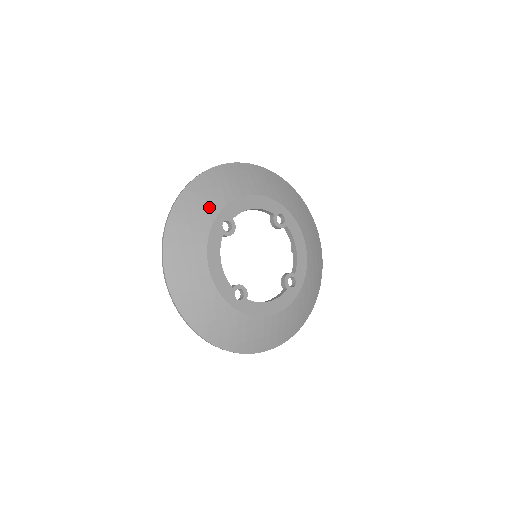
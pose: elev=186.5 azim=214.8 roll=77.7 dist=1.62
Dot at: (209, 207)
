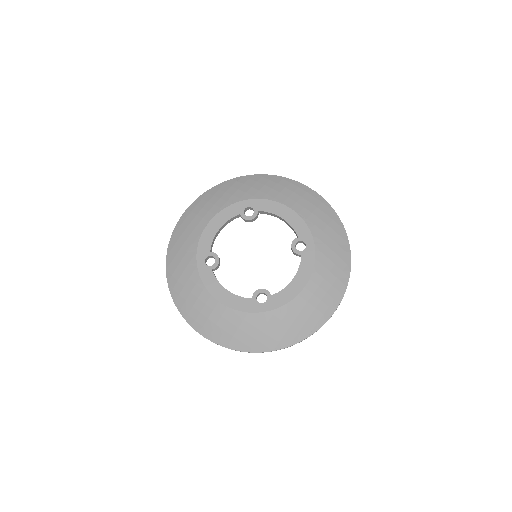
Dot at: (187, 262)
